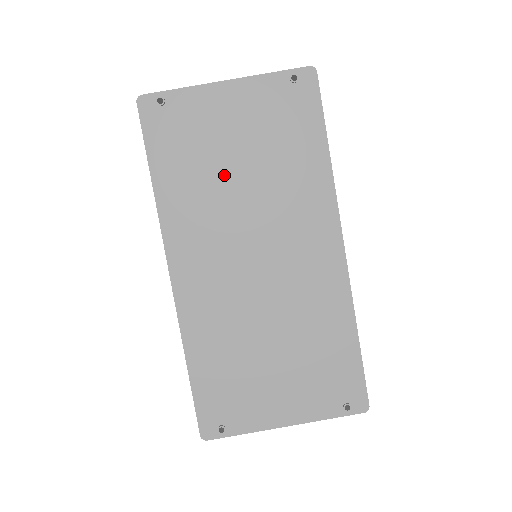
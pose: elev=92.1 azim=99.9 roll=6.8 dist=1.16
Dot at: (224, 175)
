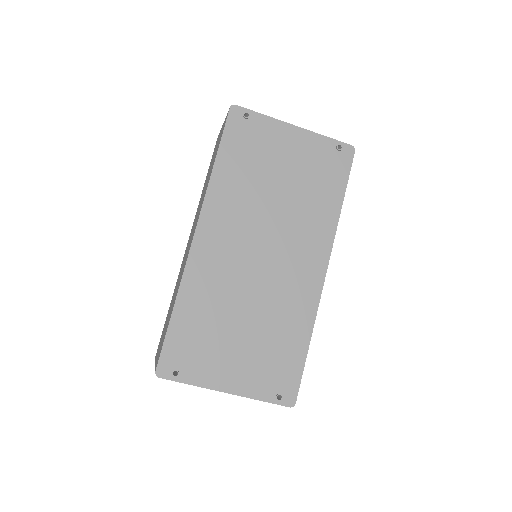
Dot at: (266, 184)
